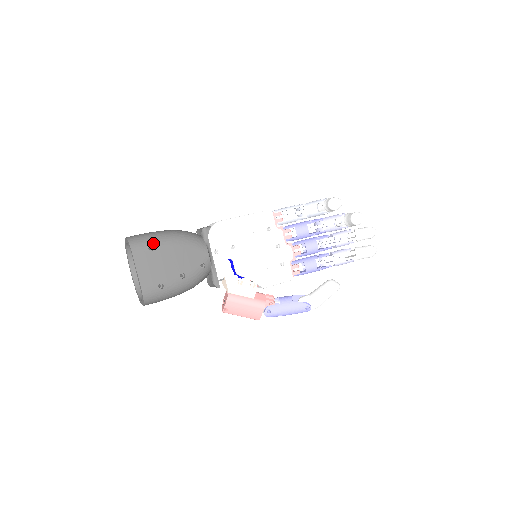
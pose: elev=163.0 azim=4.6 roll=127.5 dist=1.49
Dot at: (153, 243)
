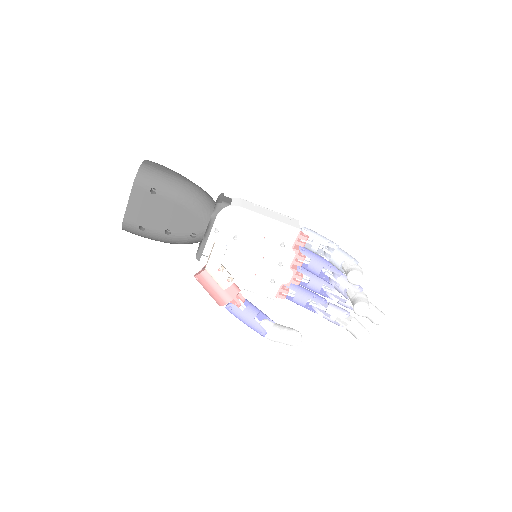
Dot at: (158, 188)
